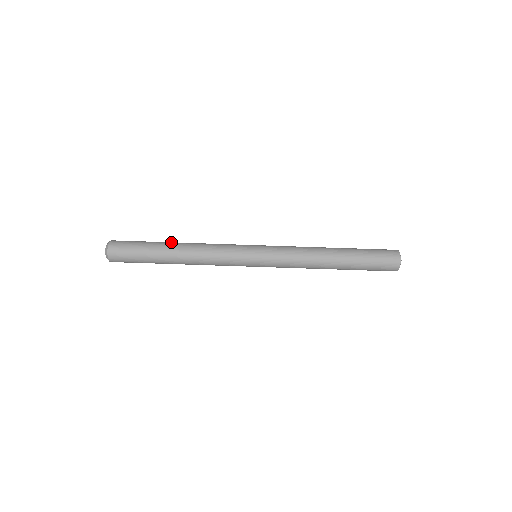
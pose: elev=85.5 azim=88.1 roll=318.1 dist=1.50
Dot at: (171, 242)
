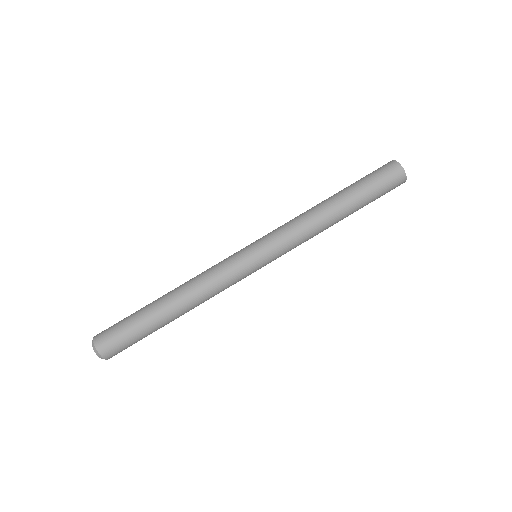
Dot at: occluded
